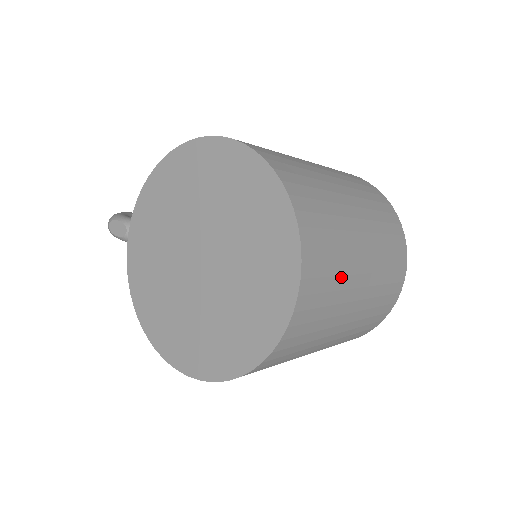
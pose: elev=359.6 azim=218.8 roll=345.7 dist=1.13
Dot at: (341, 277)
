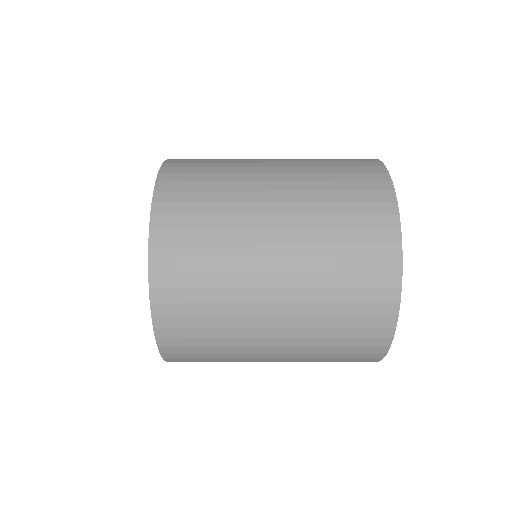
Dot at: (224, 317)
